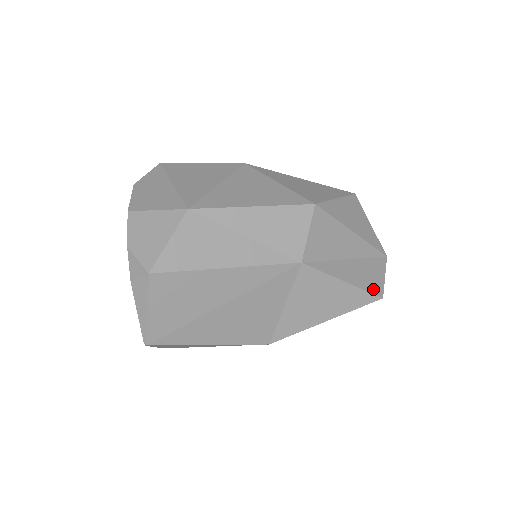
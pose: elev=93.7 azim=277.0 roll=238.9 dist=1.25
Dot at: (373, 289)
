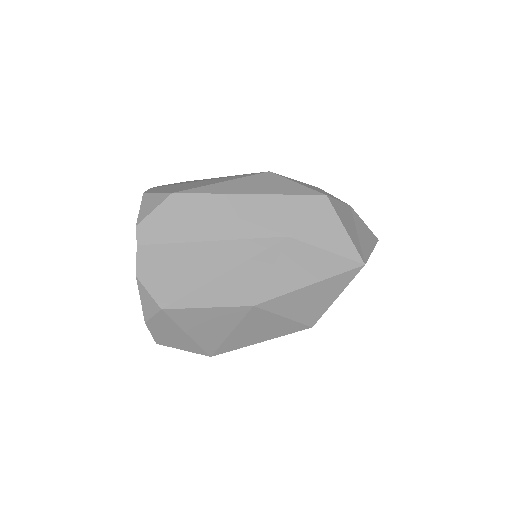
Dot at: occluded
